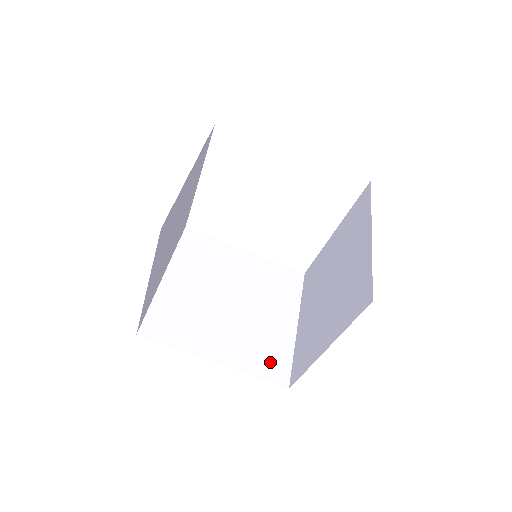
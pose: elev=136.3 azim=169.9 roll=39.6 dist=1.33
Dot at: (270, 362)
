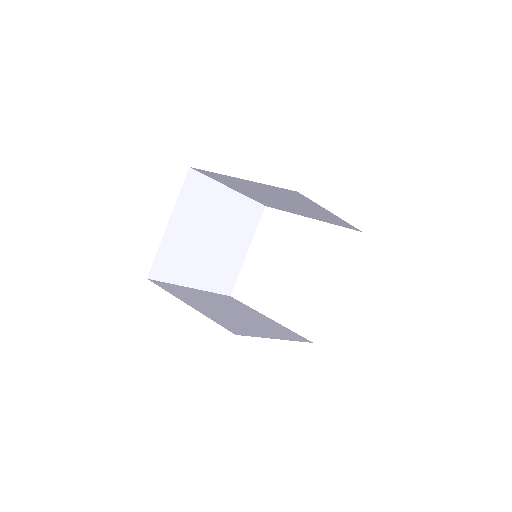
Dot at: (233, 326)
